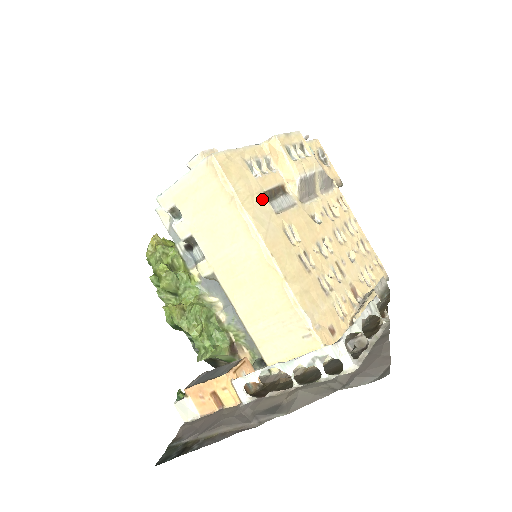
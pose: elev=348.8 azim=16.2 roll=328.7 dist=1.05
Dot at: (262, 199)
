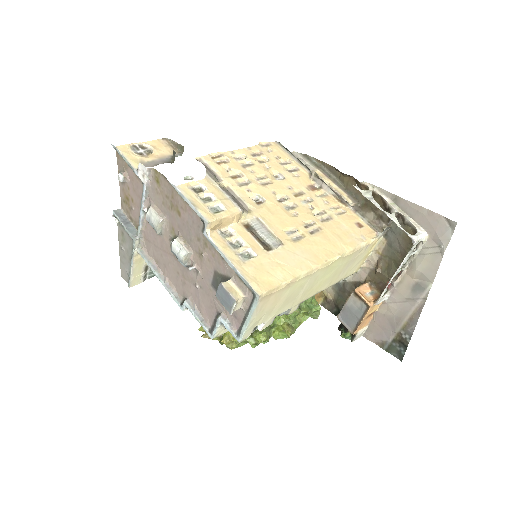
Dot at: (276, 255)
